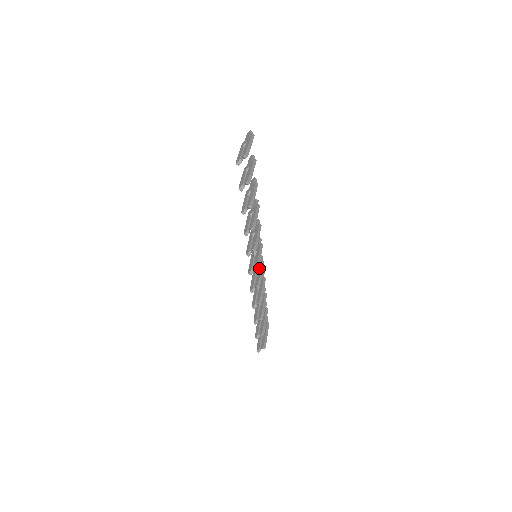
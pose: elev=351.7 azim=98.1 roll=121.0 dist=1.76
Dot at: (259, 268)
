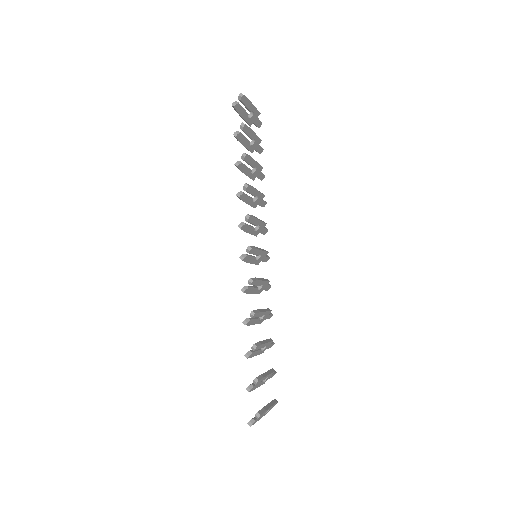
Dot at: occluded
